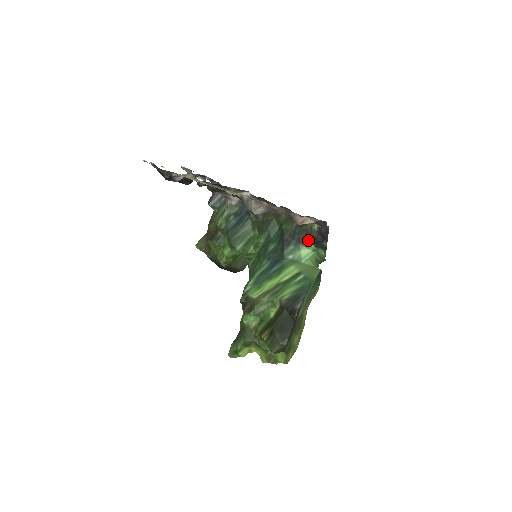
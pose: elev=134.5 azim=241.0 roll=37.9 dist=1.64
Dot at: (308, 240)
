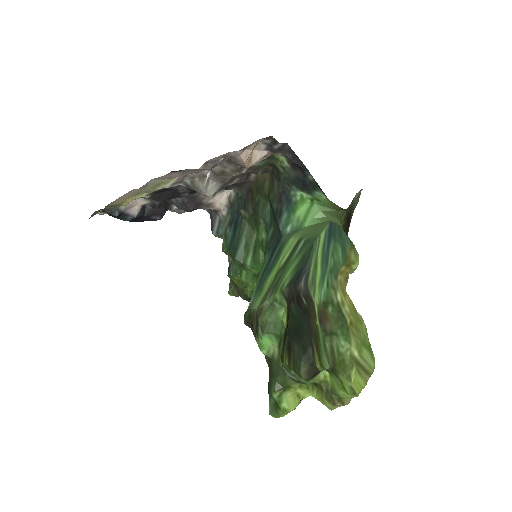
Dot at: (296, 191)
